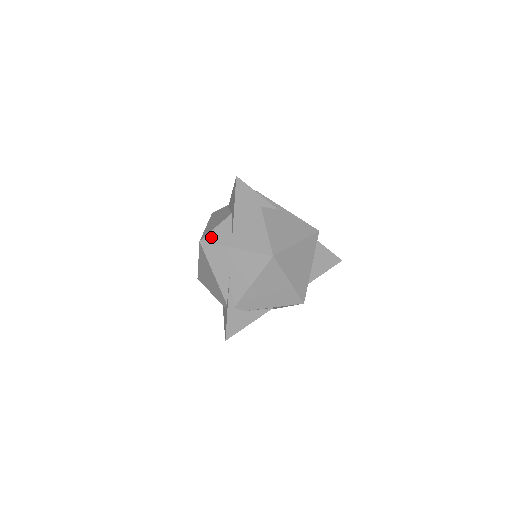
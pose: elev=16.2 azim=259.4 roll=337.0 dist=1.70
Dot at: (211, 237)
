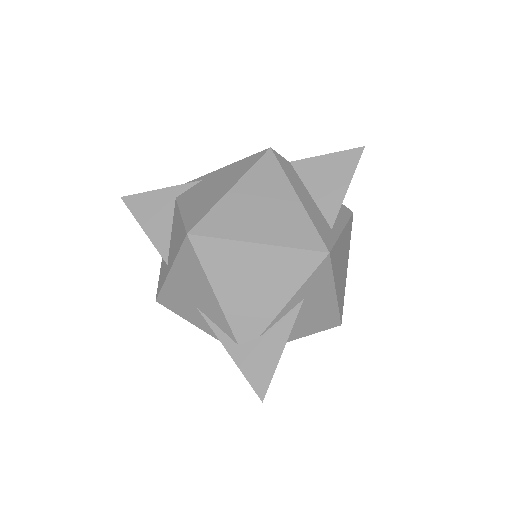
Dot at: (159, 285)
